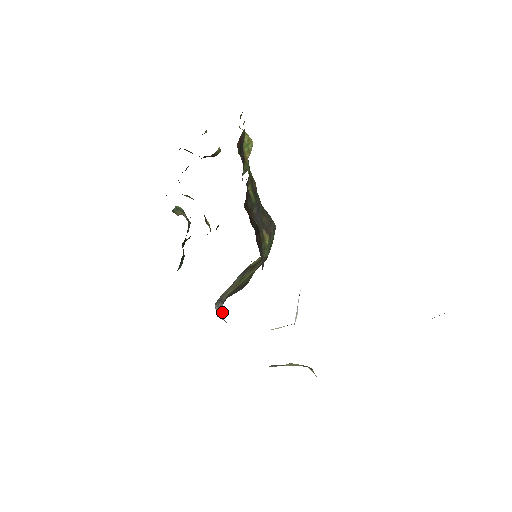
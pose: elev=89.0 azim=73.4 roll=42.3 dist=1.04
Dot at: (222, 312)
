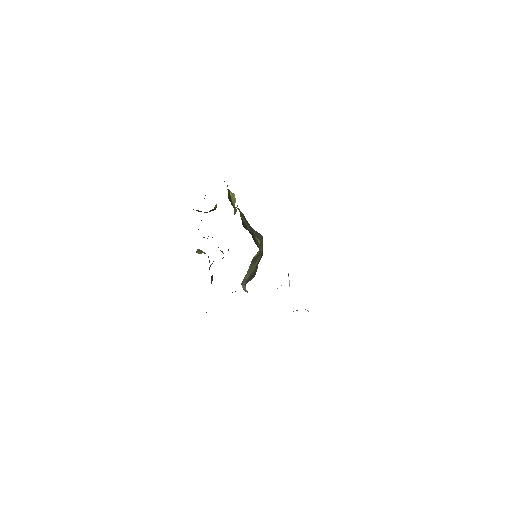
Dot at: (246, 290)
